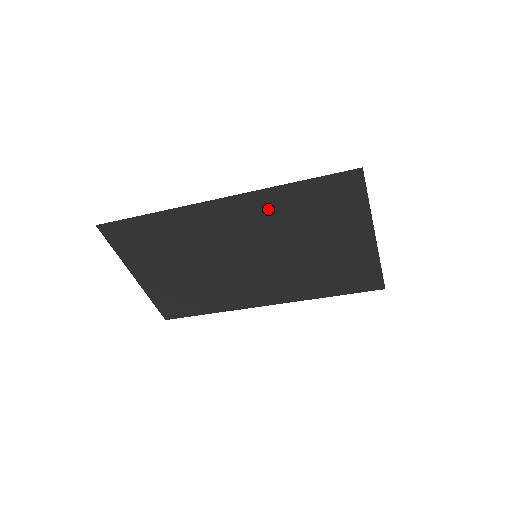
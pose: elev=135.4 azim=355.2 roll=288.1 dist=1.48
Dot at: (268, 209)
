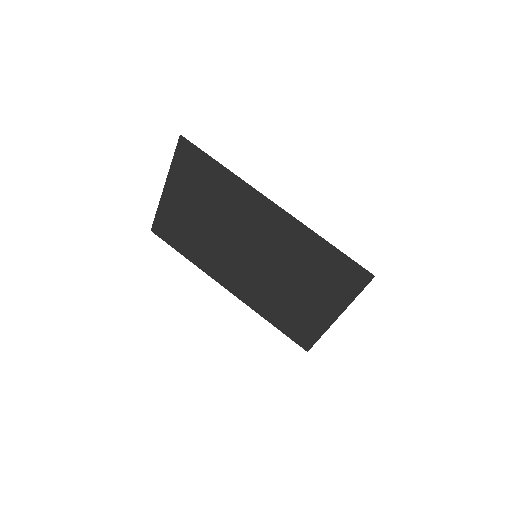
Dot at: (296, 240)
